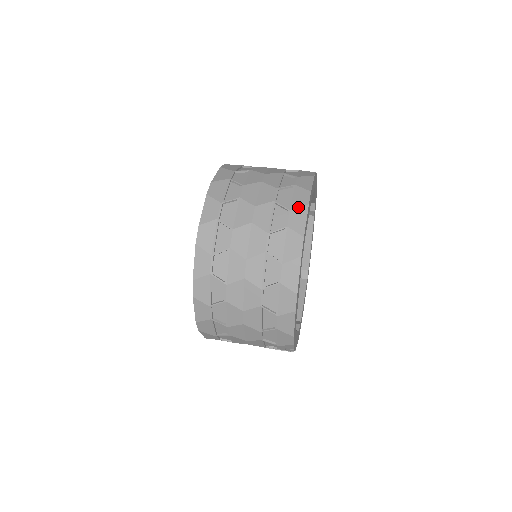
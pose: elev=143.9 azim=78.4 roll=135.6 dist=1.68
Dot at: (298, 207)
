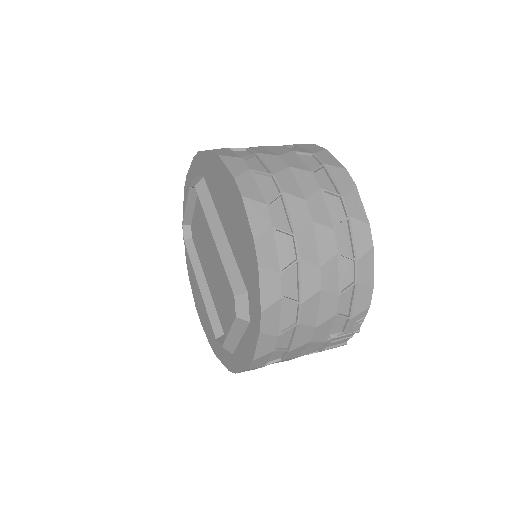
Dot at: (319, 151)
